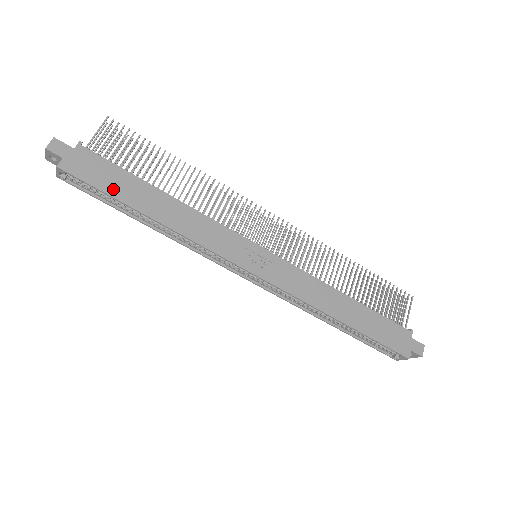
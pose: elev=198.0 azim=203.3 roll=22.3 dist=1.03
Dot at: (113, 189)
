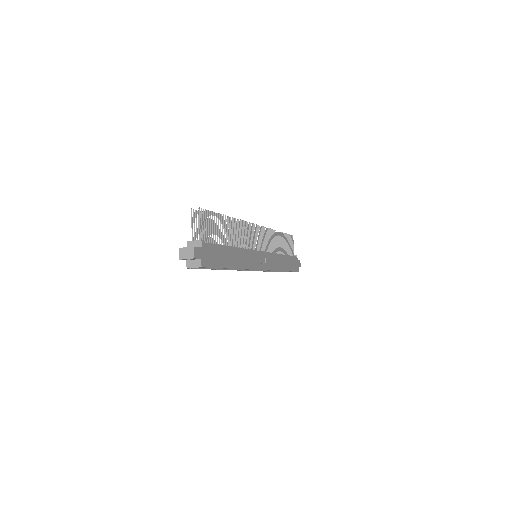
Dot at: (220, 262)
